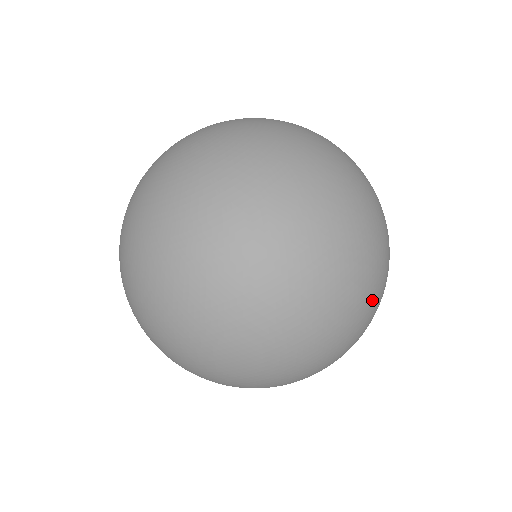
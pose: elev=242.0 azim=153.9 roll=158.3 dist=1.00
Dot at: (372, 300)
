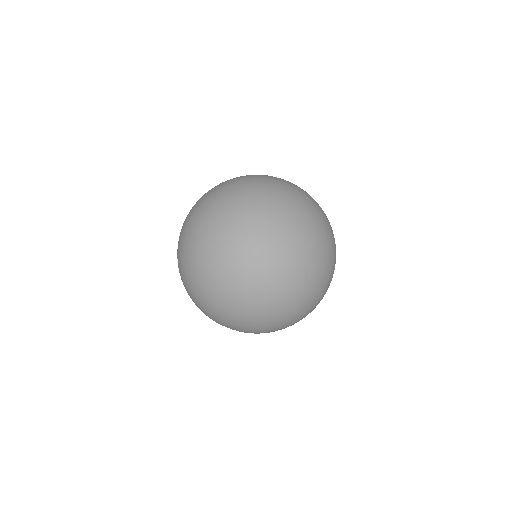
Dot at: occluded
